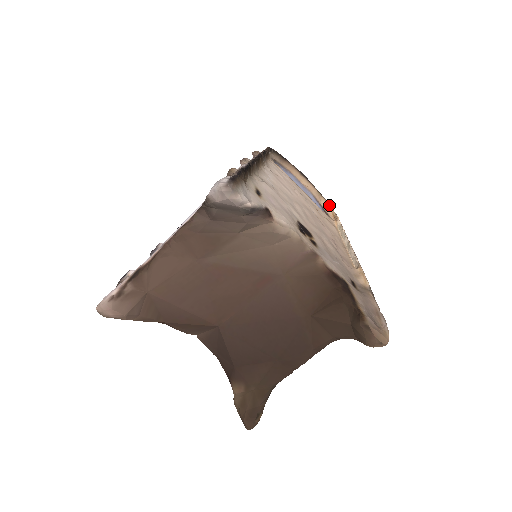
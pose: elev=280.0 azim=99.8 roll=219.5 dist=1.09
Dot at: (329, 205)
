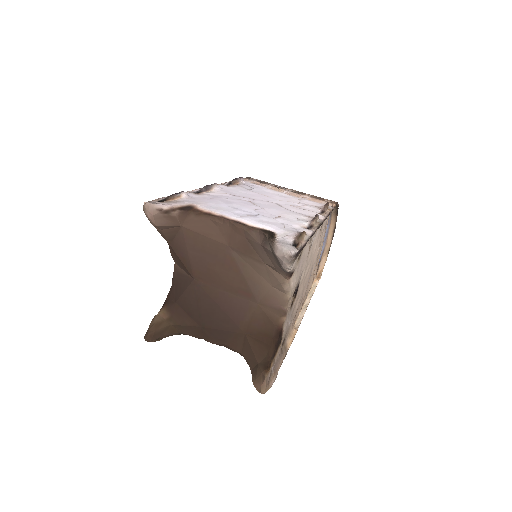
Dot at: occluded
